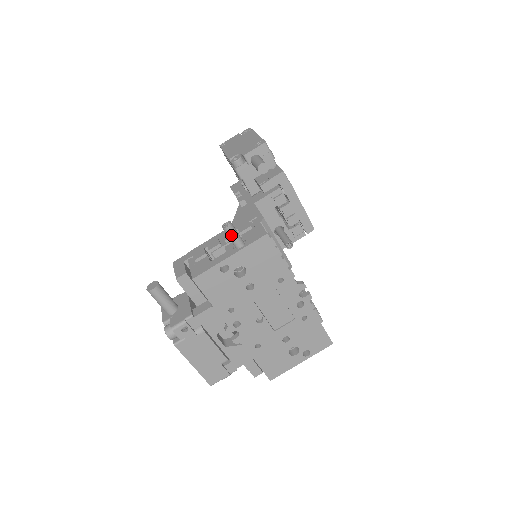
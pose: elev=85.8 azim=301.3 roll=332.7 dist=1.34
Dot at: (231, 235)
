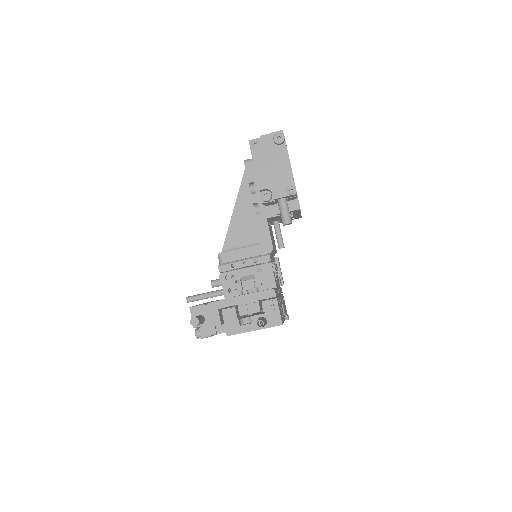
Dot at: occluded
